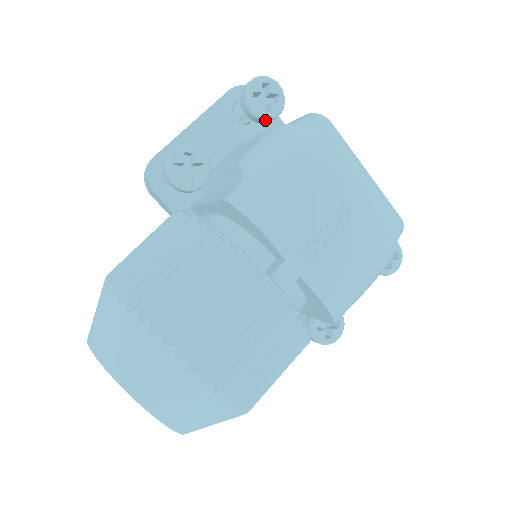
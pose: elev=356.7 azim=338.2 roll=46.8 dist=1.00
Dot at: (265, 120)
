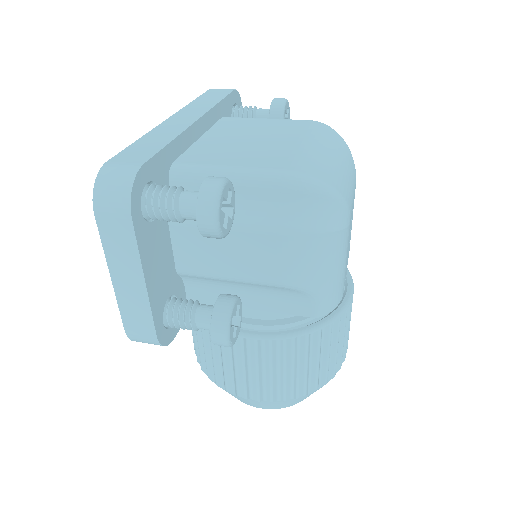
Dot at: (231, 217)
